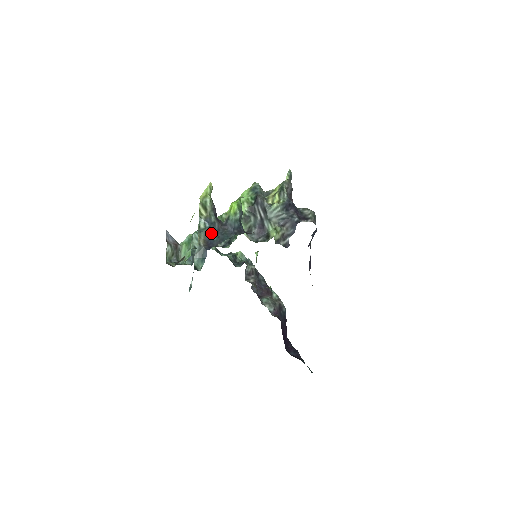
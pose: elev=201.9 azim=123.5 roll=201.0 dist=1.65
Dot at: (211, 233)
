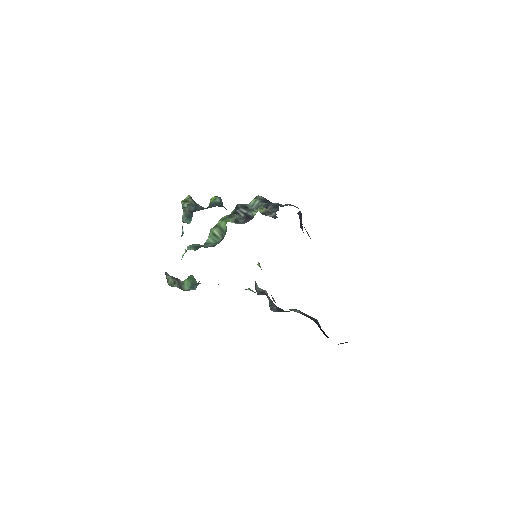
Dot at: (195, 208)
